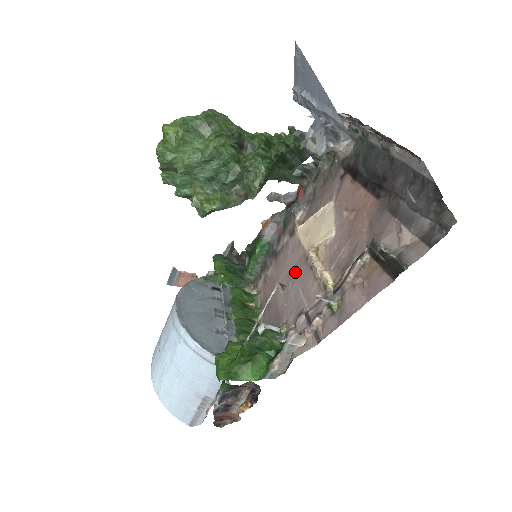
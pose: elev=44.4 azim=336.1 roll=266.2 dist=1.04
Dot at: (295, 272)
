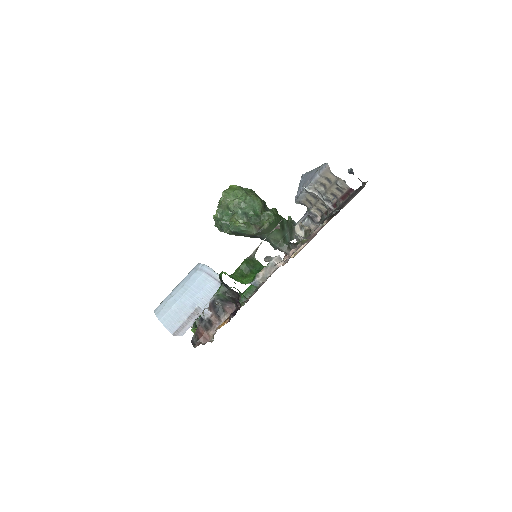
Dot at: occluded
